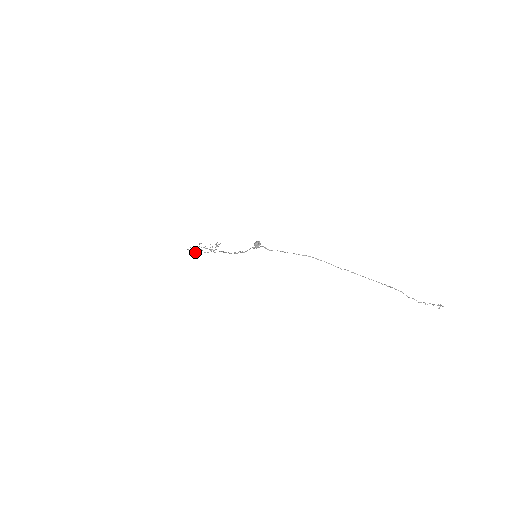
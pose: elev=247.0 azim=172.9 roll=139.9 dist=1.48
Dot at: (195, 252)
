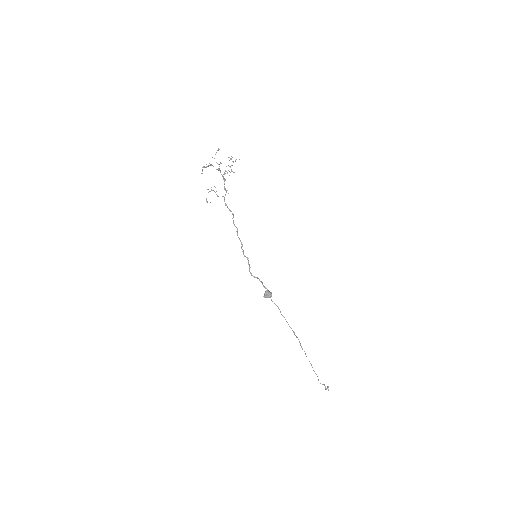
Dot at: (208, 192)
